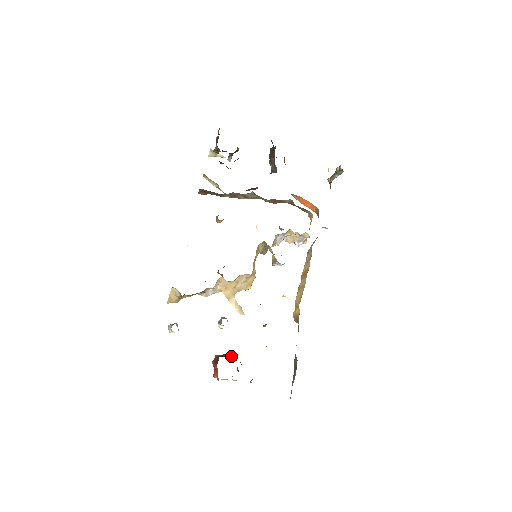
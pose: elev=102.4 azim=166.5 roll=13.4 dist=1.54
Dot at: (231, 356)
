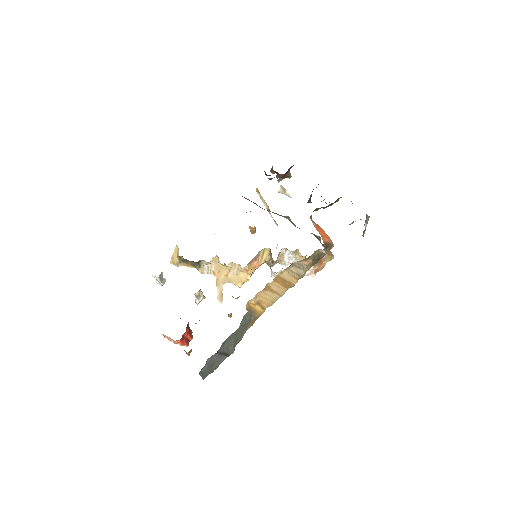
Dot at: occluded
